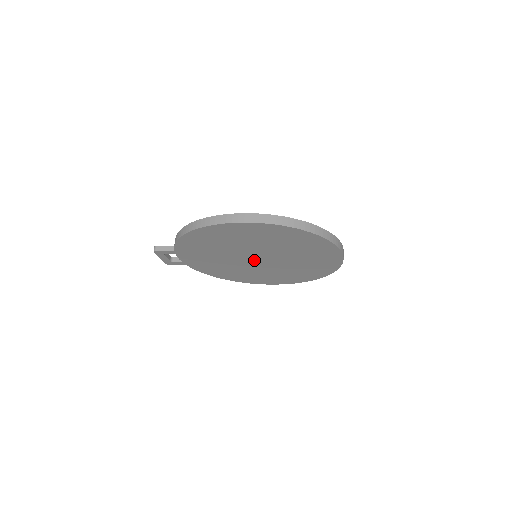
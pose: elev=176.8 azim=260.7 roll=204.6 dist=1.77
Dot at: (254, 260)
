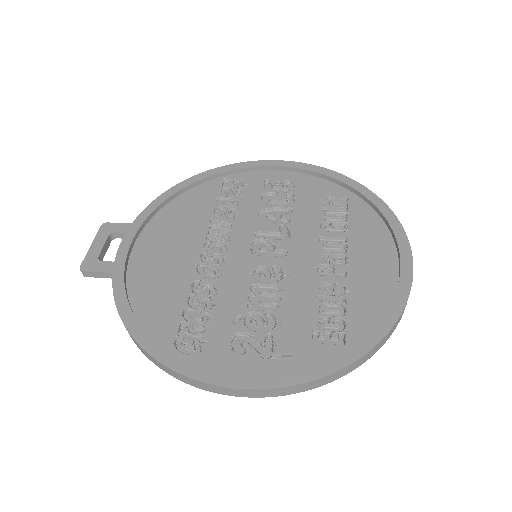
Dot at: (253, 253)
